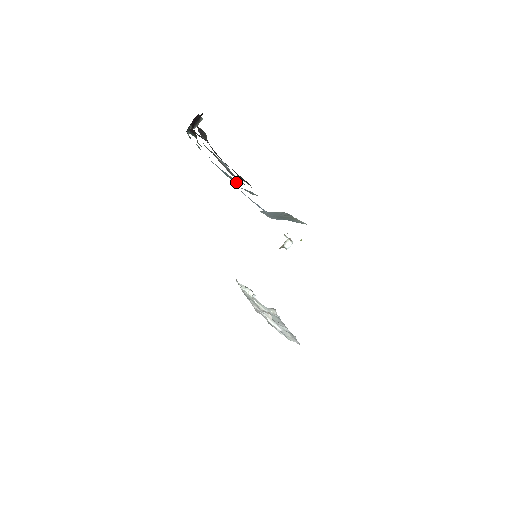
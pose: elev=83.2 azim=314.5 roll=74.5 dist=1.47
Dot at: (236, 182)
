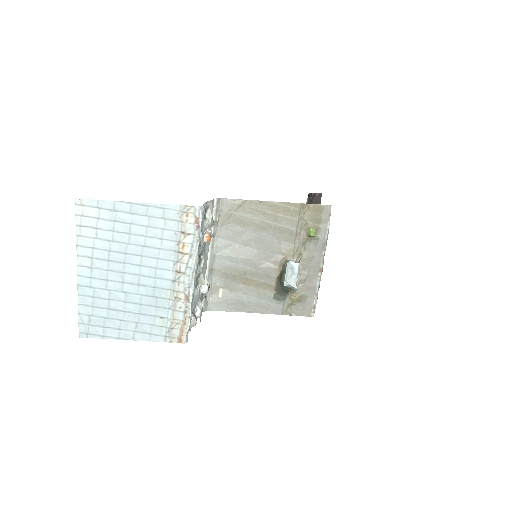
Dot at: occluded
